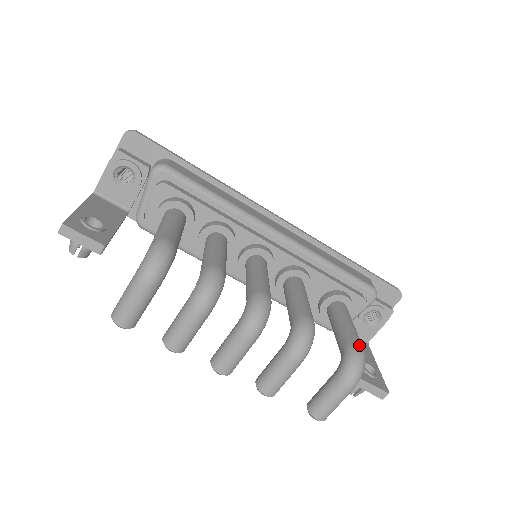
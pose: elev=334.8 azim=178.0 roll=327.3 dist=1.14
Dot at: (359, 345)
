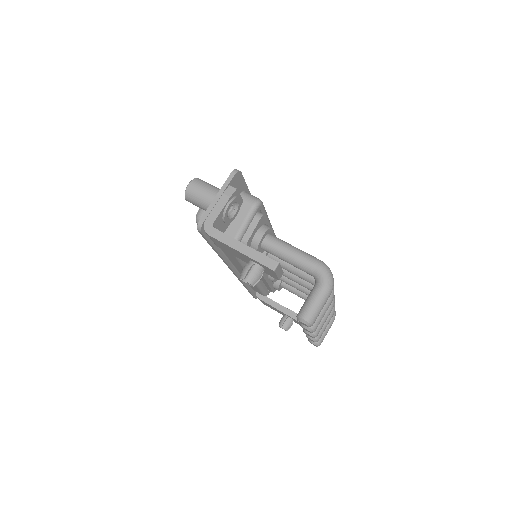
Dot at: occluded
